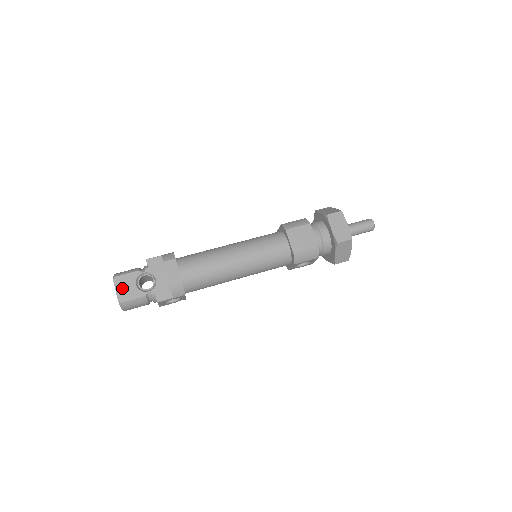
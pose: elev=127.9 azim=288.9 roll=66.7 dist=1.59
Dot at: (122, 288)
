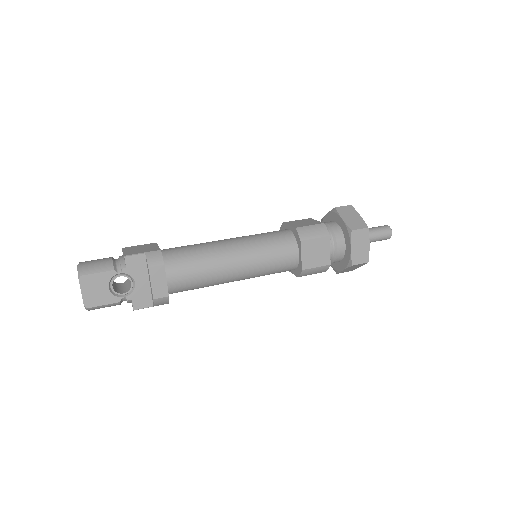
Dot at: (90, 291)
